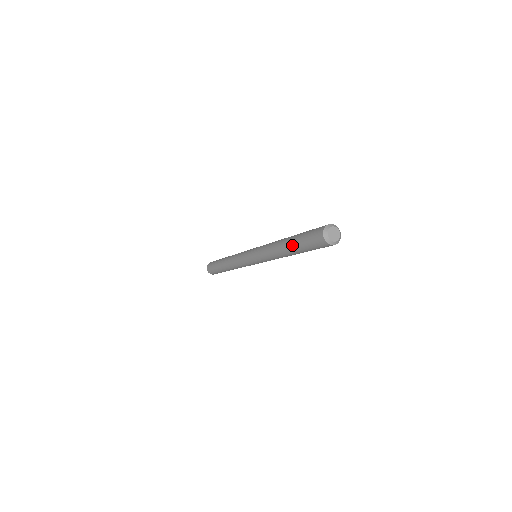
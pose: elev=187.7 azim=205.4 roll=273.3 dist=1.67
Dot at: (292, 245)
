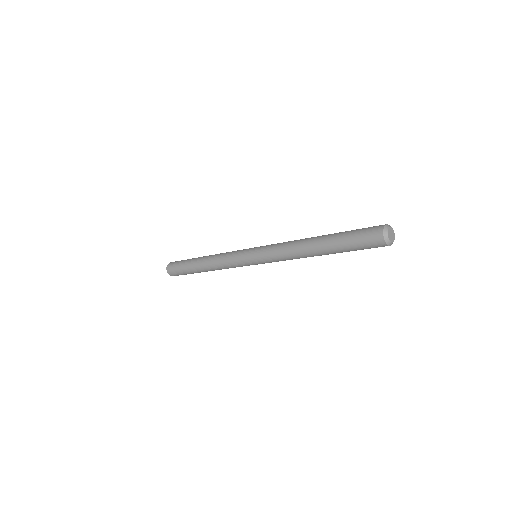
Dot at: (330, 245)
